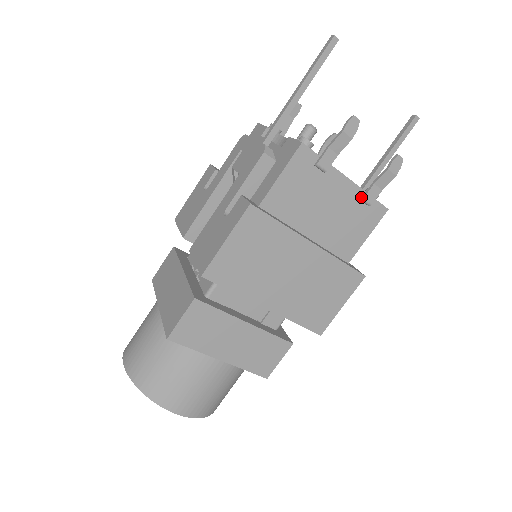
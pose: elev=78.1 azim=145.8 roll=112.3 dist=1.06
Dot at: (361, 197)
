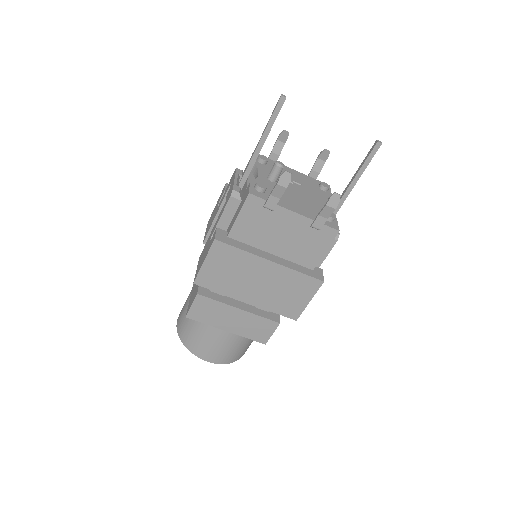
Dot at: (311, 224)
